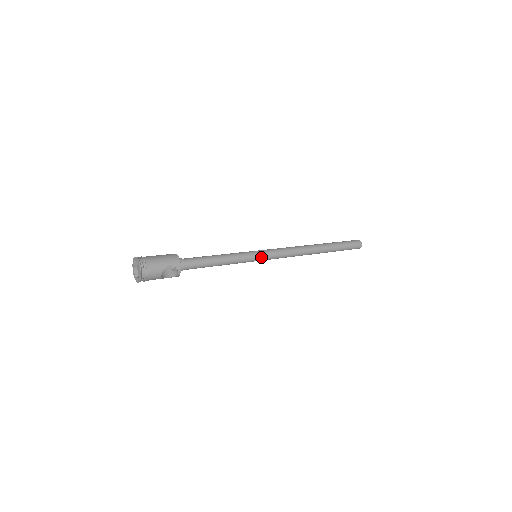
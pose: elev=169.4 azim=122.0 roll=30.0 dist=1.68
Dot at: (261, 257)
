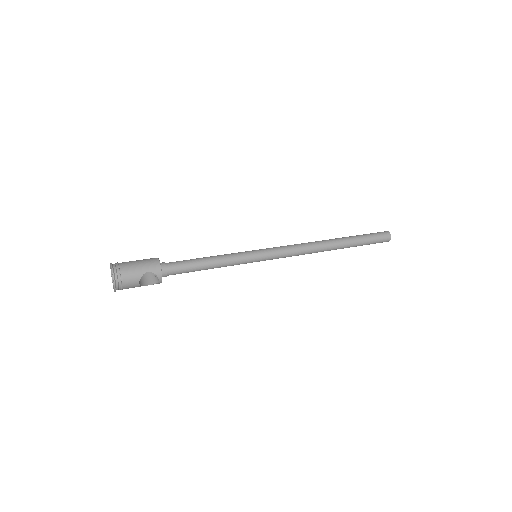
Dot at: (261, 257)
